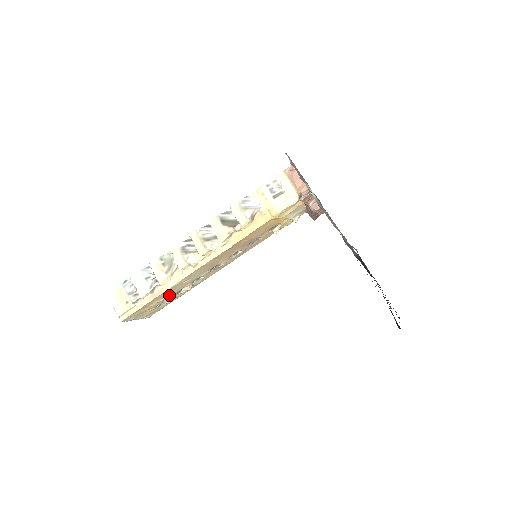
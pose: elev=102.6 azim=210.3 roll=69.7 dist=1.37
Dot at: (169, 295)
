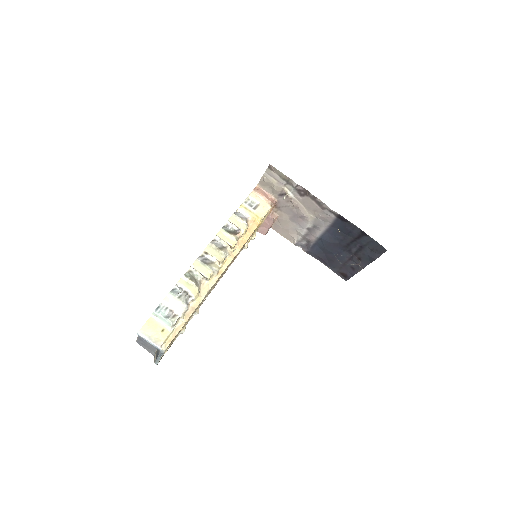
Dot at: (189, 318)
